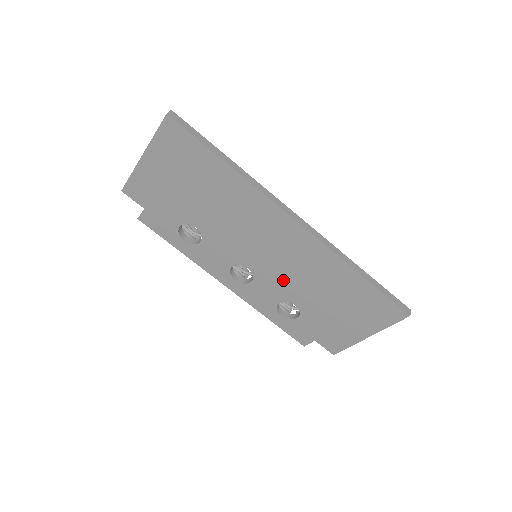
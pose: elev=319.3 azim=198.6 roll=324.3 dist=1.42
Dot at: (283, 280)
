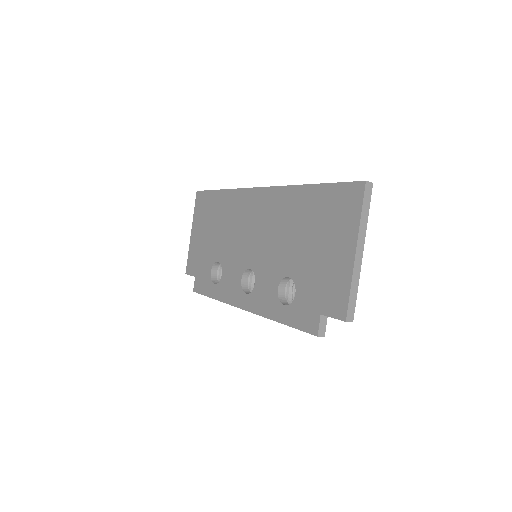
Dot at: (271, 255)
